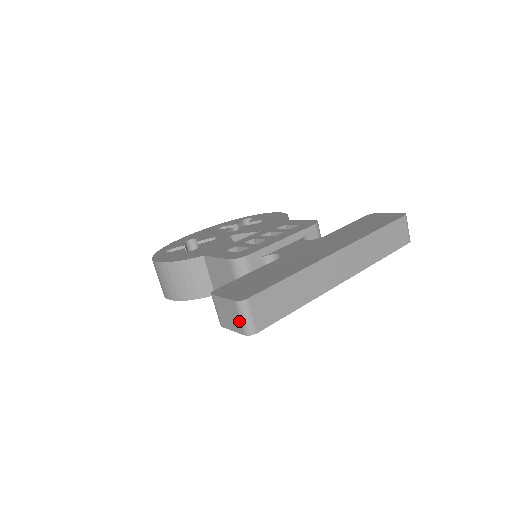
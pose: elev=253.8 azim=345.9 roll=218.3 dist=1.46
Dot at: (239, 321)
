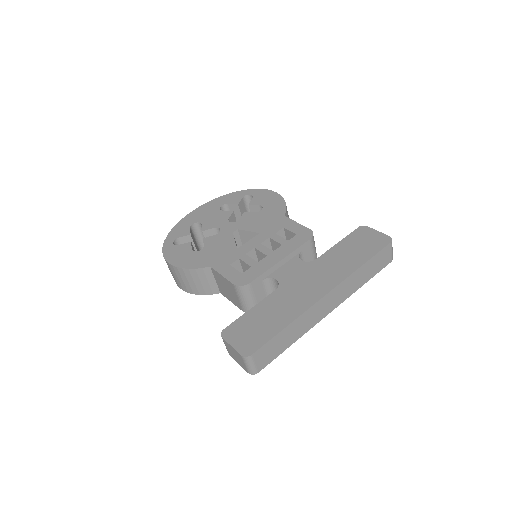
Dot at: (244, 365)
